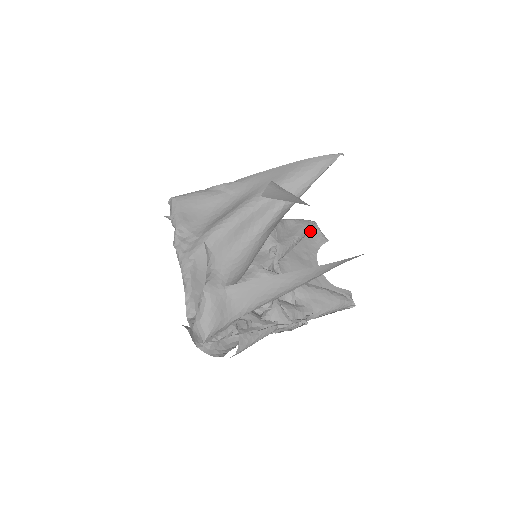
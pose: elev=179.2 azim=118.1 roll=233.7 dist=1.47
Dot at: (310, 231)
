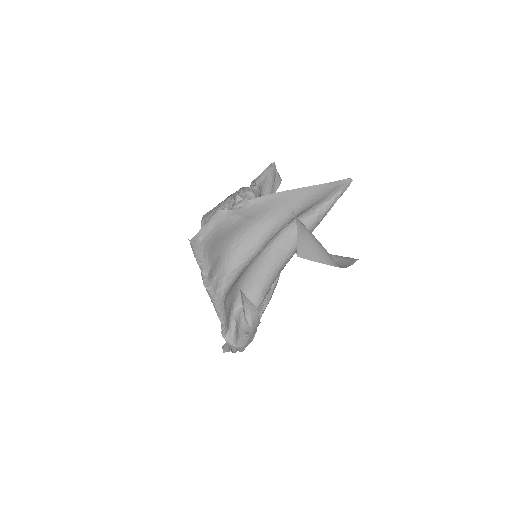
Dot at: occluded
